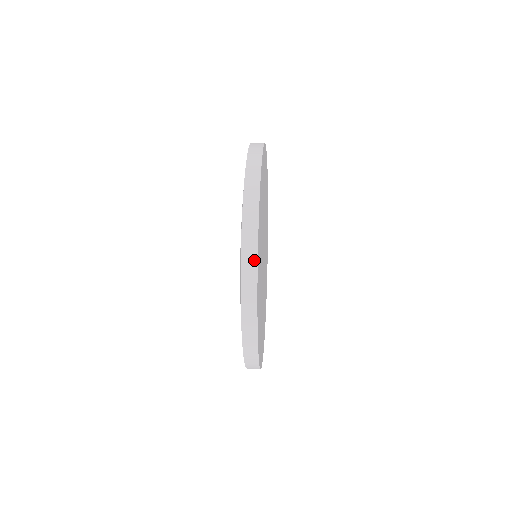
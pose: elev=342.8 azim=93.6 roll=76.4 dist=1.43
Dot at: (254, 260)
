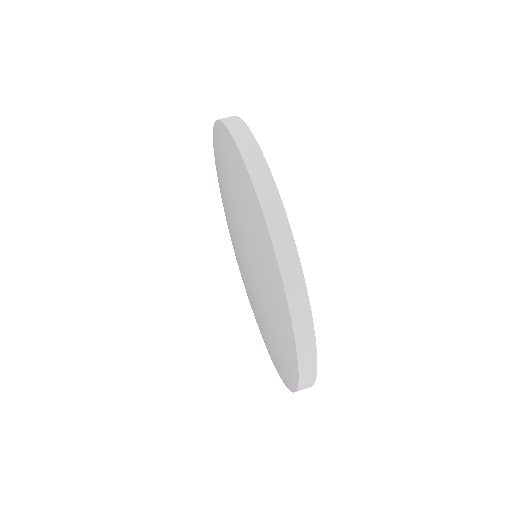
Dot at: (298, 271)
